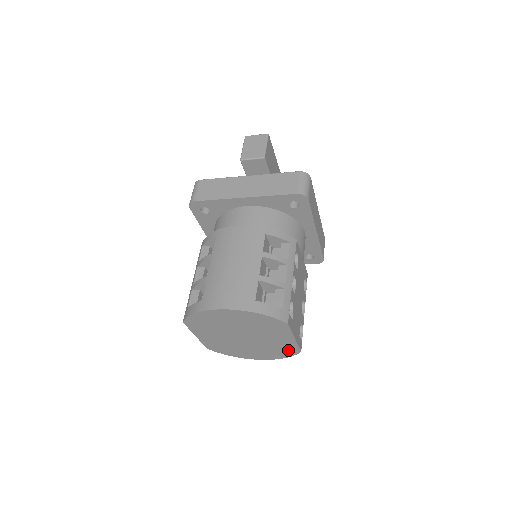
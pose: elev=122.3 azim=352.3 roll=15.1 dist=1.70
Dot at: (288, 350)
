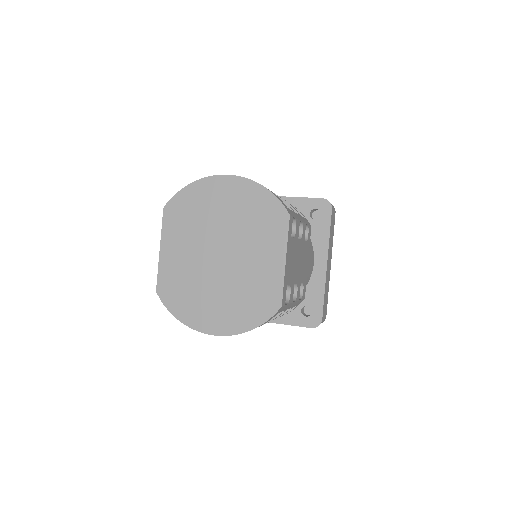
Dot at: (265, 301)
